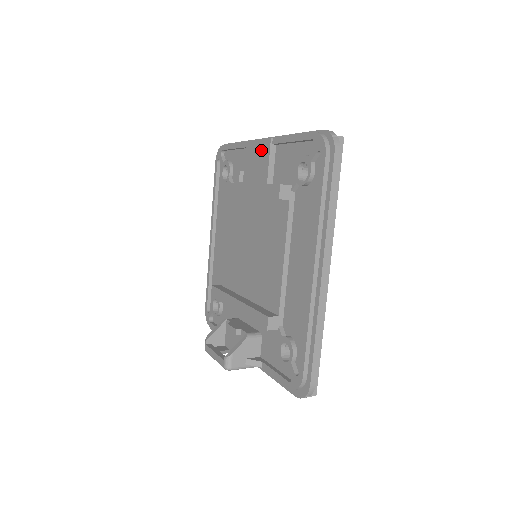
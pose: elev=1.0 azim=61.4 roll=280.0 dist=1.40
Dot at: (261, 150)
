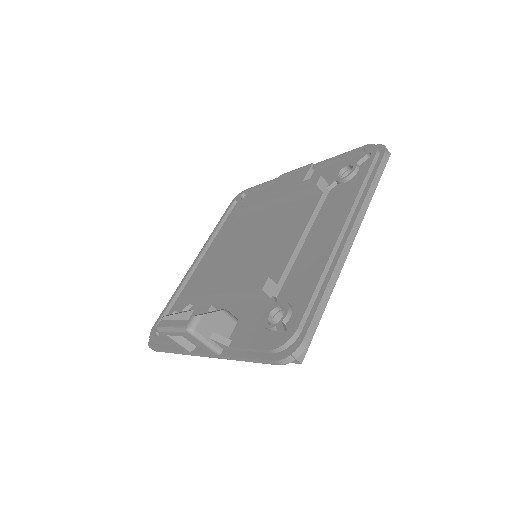
Dot at: (297, 174)
